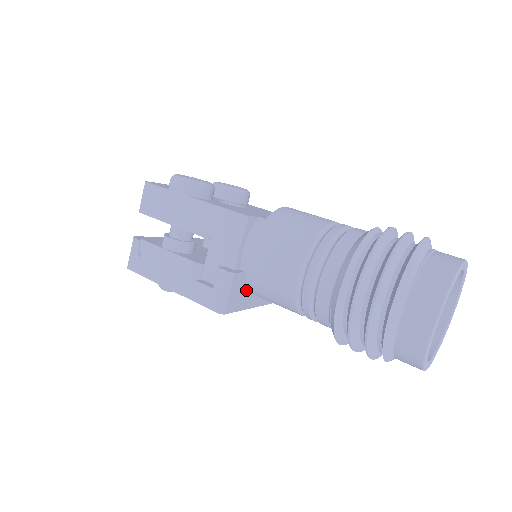
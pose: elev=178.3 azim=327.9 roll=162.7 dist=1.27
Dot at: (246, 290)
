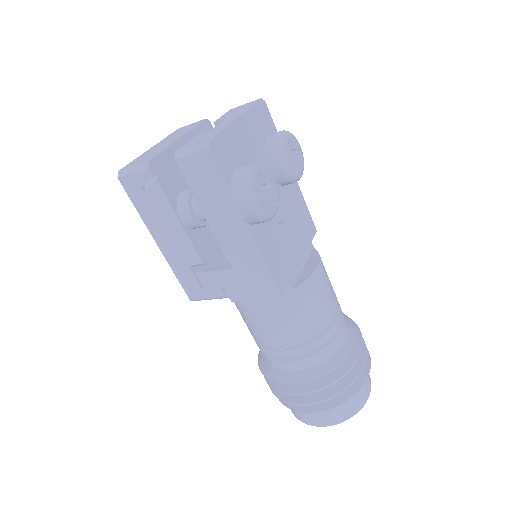
Dot at: occluded
